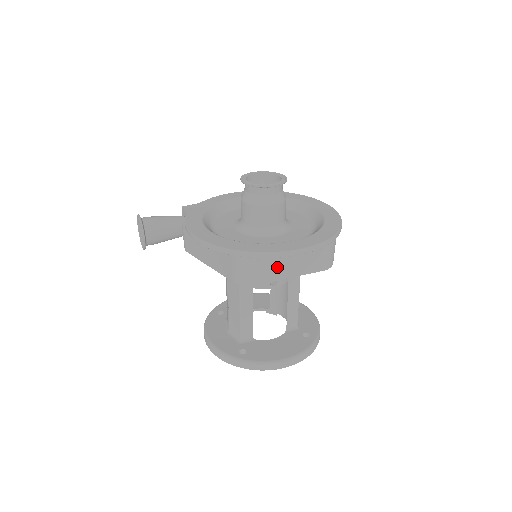
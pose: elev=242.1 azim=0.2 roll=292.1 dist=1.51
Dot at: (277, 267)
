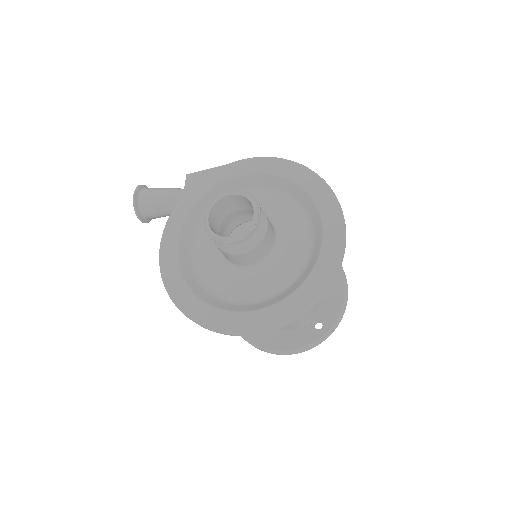
Dot at: occluded
